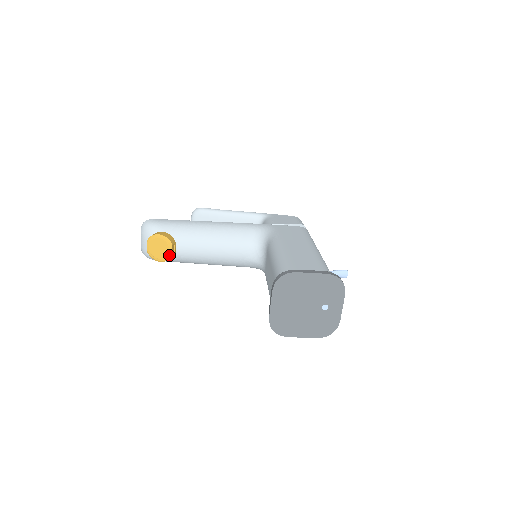
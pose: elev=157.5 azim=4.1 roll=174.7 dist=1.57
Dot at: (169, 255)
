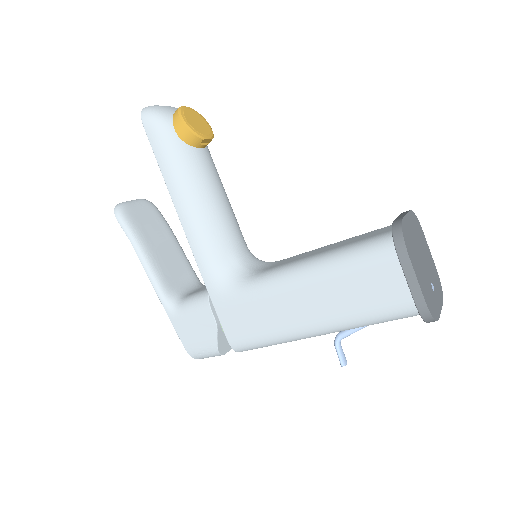
Dot at: (202, 135)
